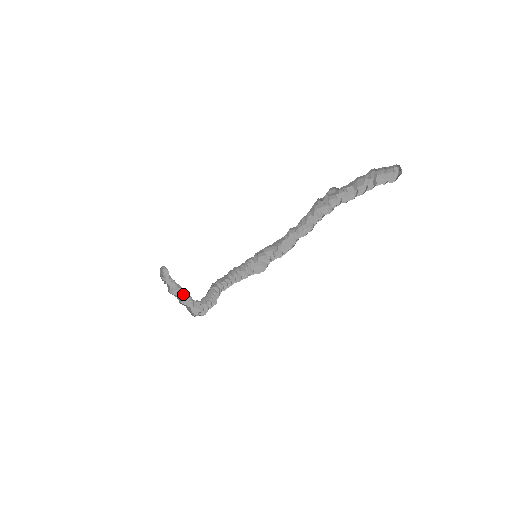
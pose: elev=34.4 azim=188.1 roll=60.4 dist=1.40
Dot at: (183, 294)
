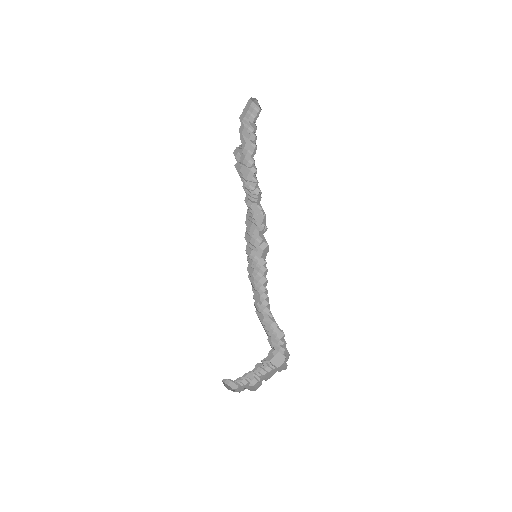
Dot at: (261, 376)
